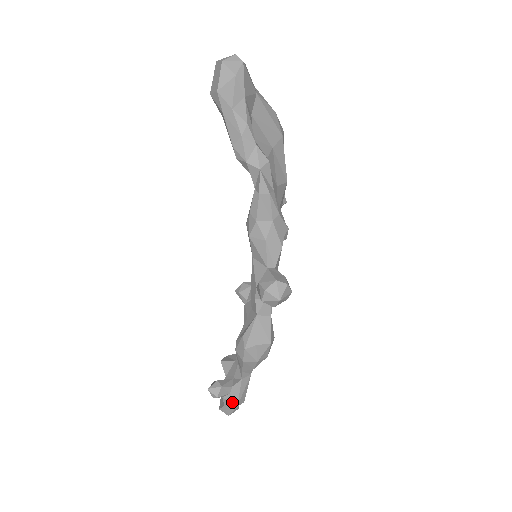
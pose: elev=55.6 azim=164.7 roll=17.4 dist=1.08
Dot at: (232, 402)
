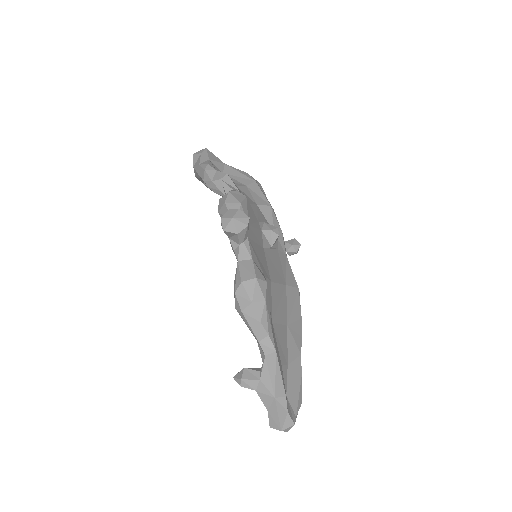
Dot at: (267, 393)
